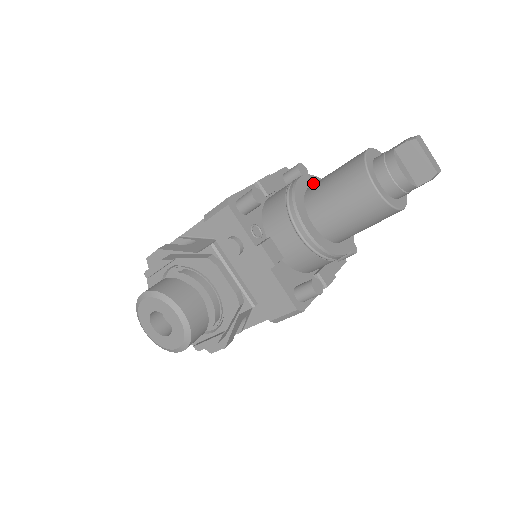
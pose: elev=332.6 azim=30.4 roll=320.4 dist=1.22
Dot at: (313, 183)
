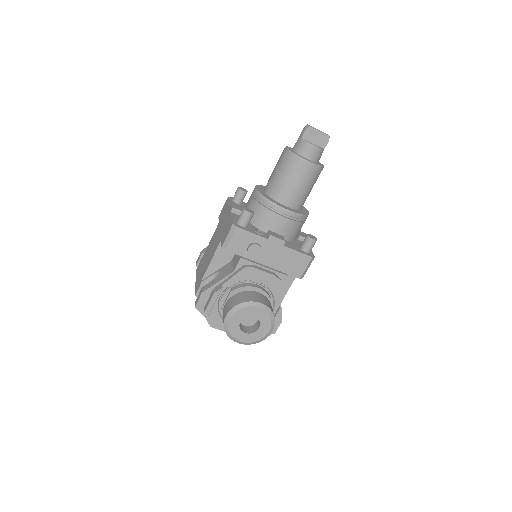
Dot at: (262, 189)
